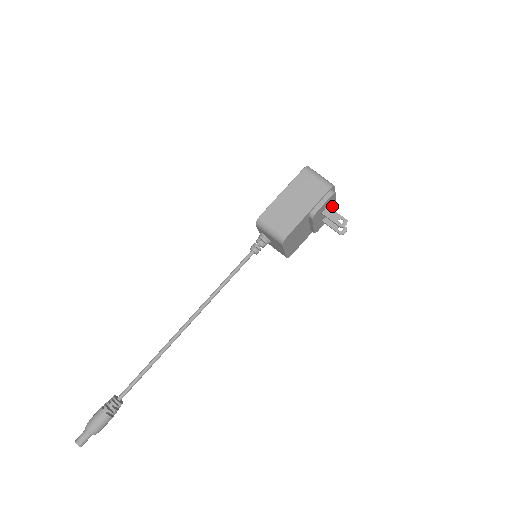
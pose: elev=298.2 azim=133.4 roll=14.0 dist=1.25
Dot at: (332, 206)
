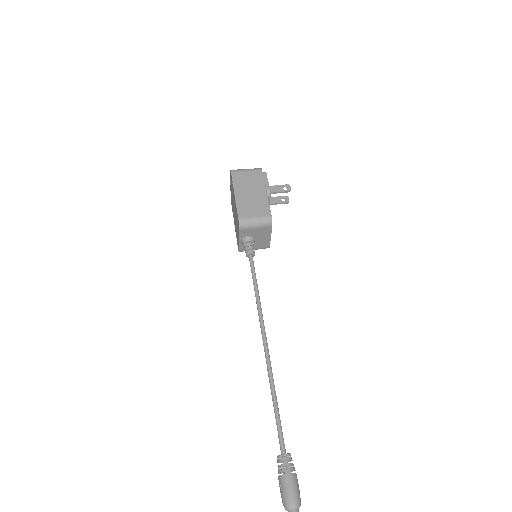
Dot at: occluded
